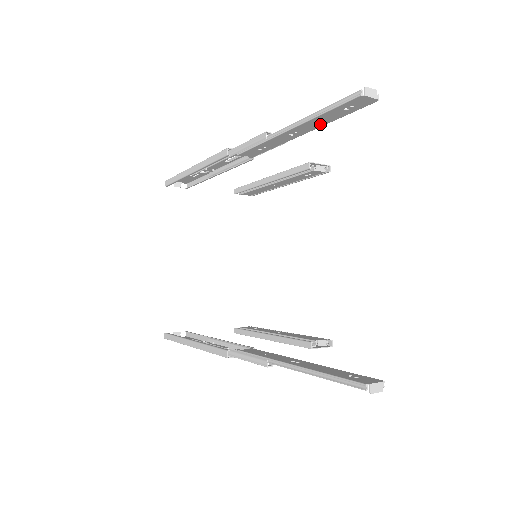
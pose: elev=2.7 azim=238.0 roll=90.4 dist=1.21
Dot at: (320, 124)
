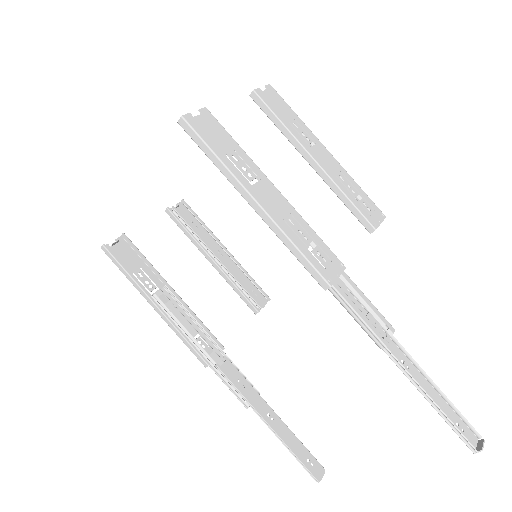
Dot at: (430, 388)
